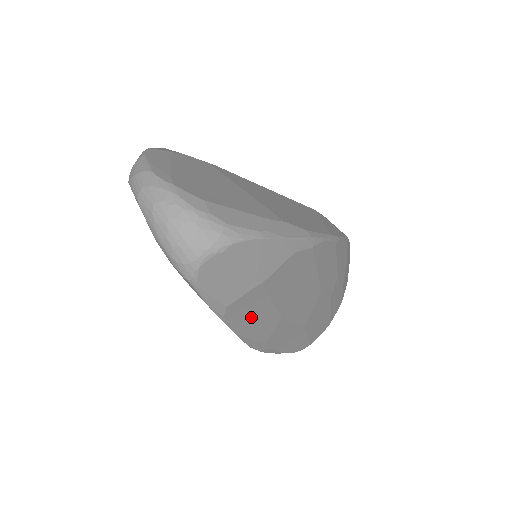
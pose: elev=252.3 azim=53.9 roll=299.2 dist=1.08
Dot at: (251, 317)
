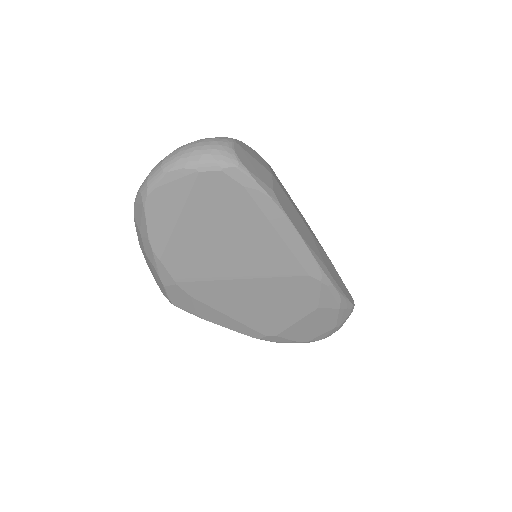
Dot at: (294, 217)
